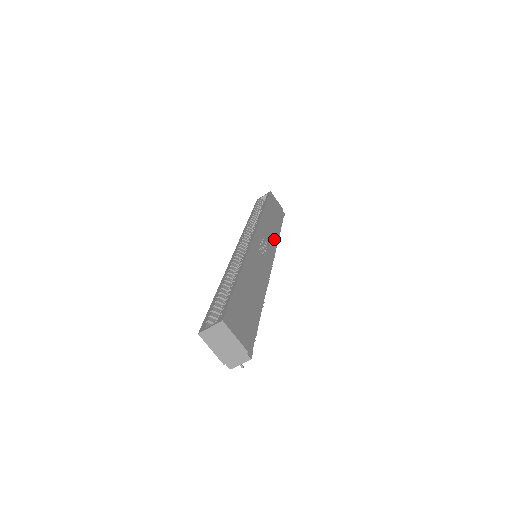
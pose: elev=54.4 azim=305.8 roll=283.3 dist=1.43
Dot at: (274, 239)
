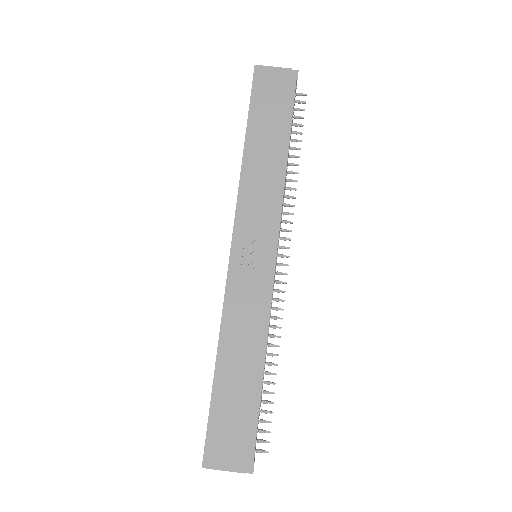
Dot at: (273, 195)
